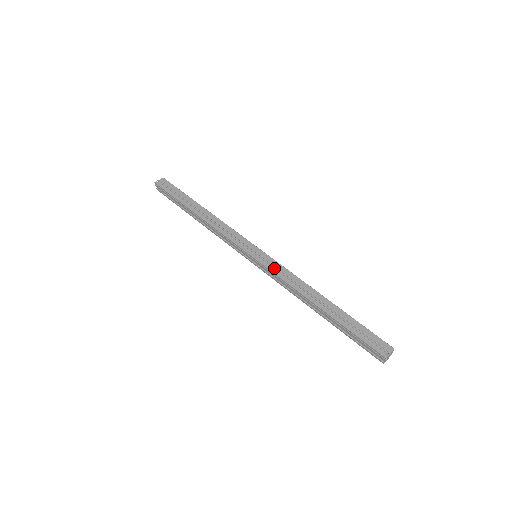
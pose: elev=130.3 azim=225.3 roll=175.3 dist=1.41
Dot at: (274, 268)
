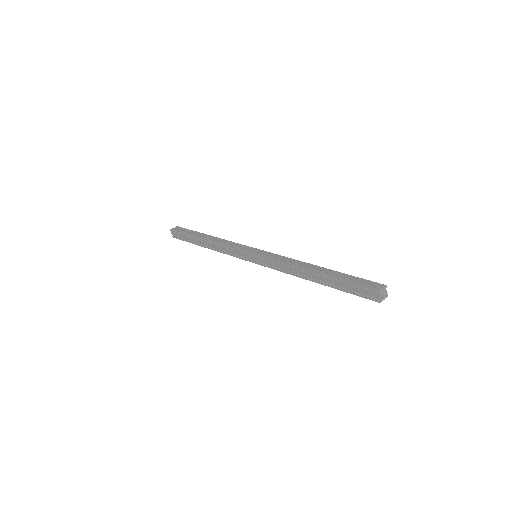
Dot at: (271, 257)
